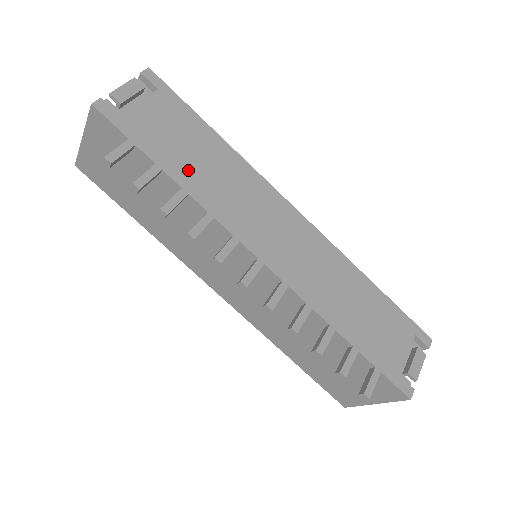
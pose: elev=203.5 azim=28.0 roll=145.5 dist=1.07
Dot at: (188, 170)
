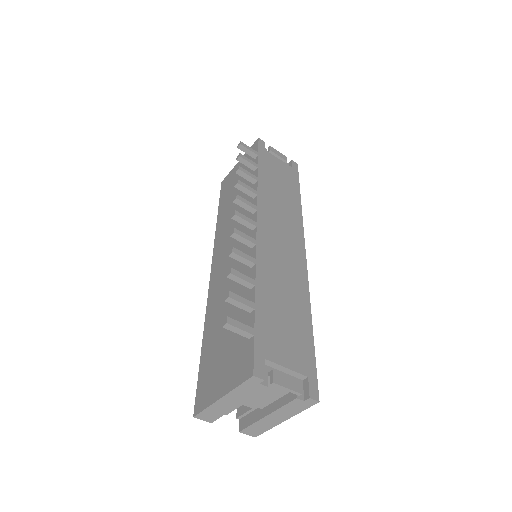
Dot at: (269, 181)
